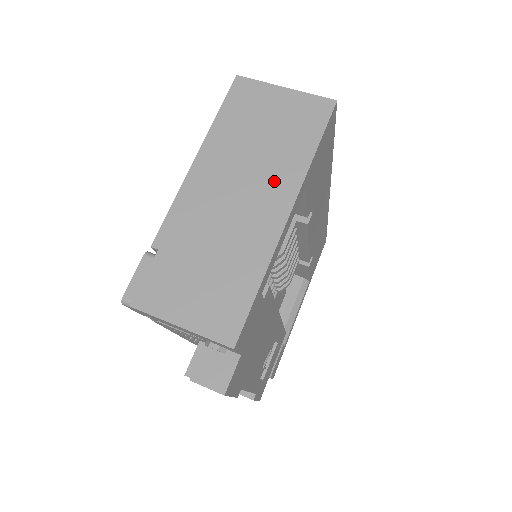
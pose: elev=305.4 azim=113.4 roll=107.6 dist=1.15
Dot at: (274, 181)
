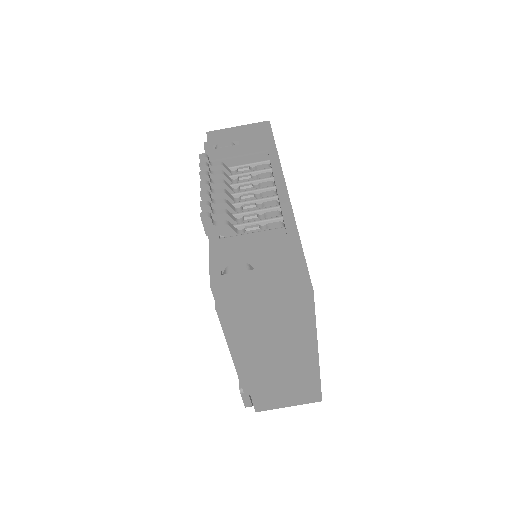
Dot at: (297, 347)
